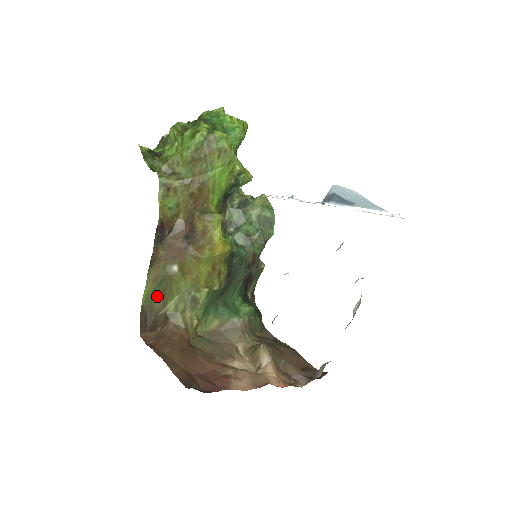
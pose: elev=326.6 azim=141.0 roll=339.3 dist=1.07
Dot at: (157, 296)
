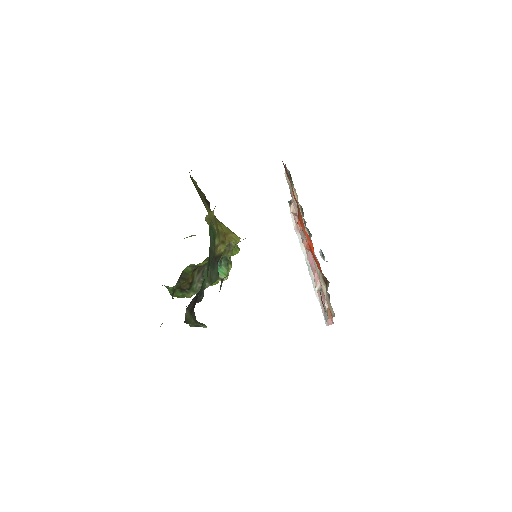
Dot at: (196, 189)
